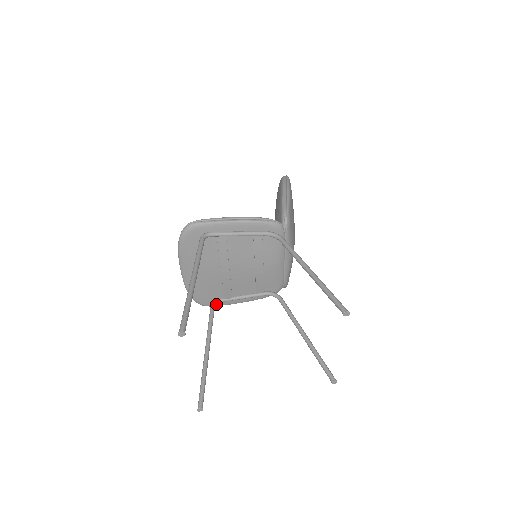
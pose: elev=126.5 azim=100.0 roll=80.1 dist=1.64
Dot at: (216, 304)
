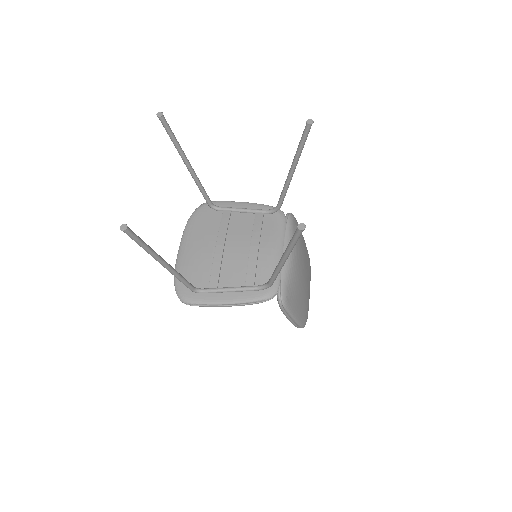
Dot at: (197, 298)
